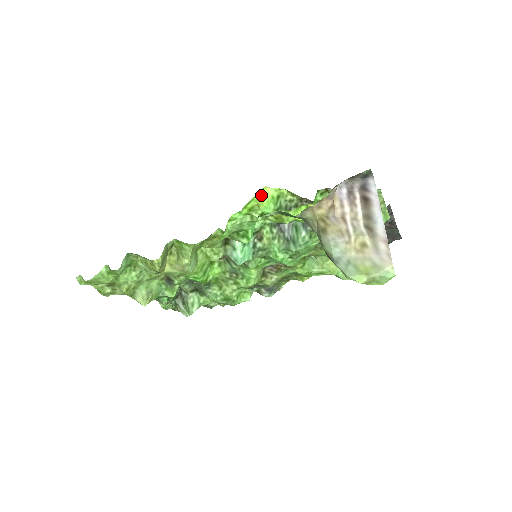
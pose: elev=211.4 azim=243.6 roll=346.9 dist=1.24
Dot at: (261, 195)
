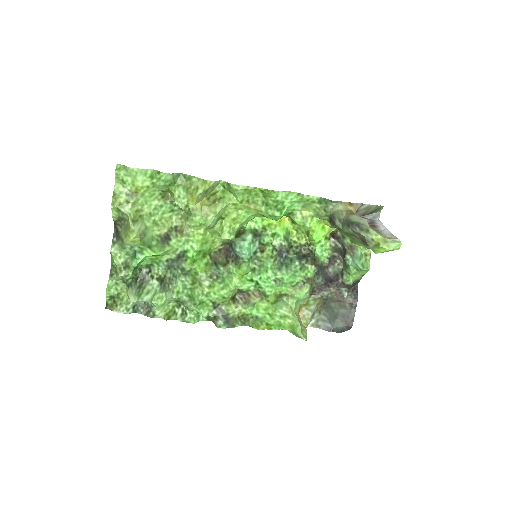
Dot at: (281, 221)
